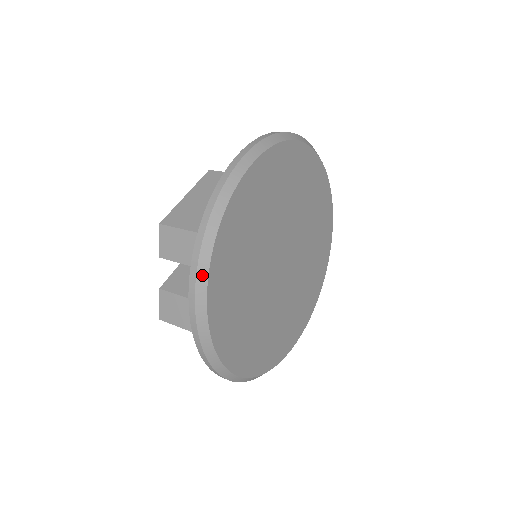
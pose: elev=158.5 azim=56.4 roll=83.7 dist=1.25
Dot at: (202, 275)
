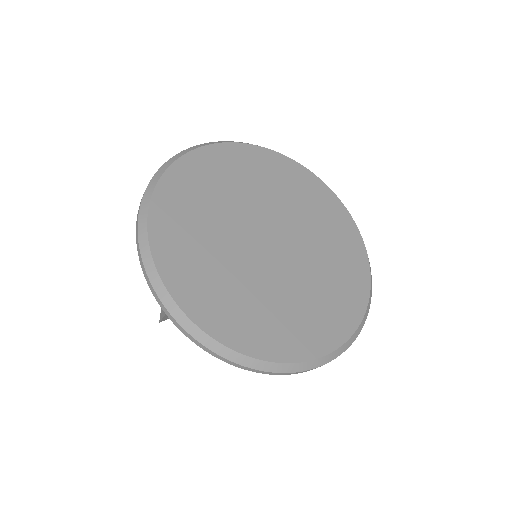
Dot at: (148, 193)
